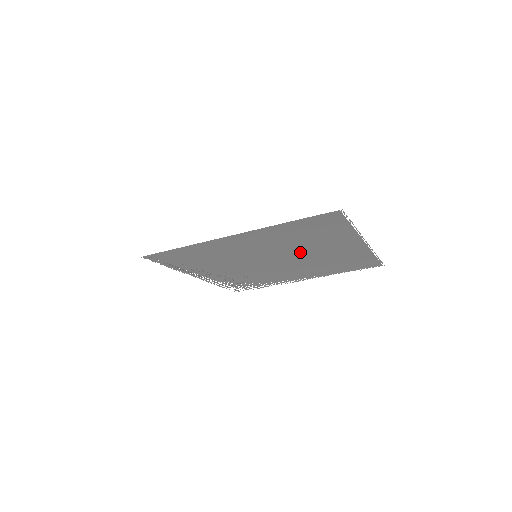
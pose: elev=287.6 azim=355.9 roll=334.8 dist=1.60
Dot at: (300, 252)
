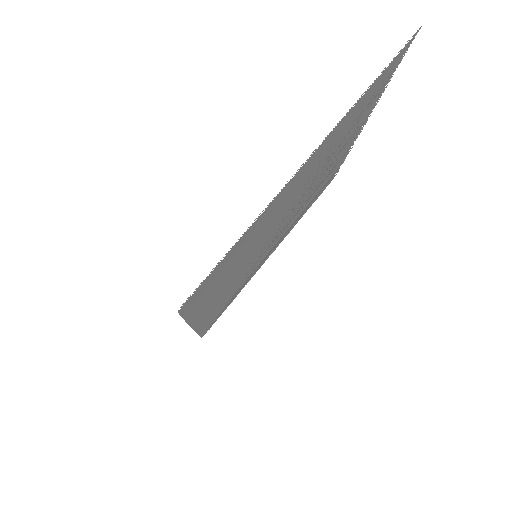
Dot at: (277, 220)
